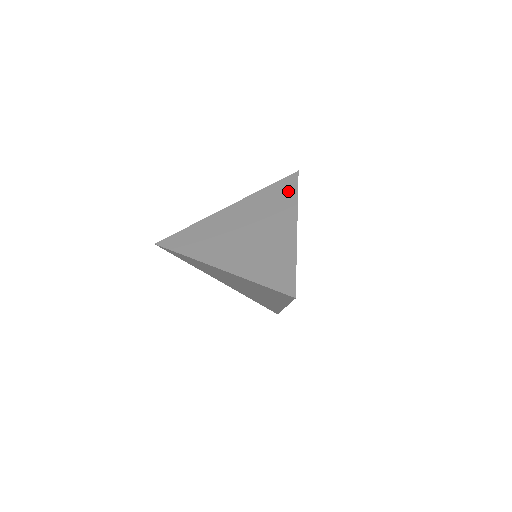
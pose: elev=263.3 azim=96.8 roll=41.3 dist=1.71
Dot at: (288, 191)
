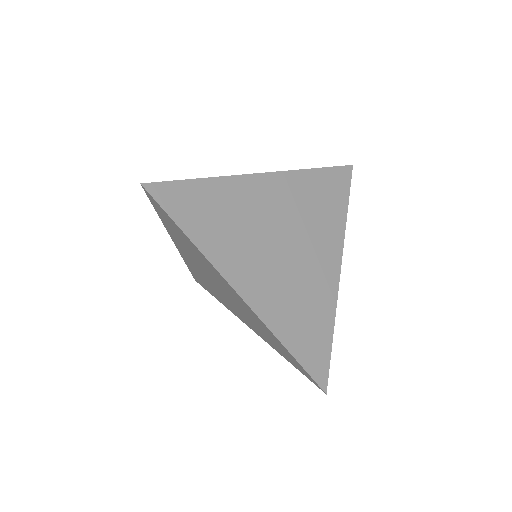
Dot at: (339, 196)
